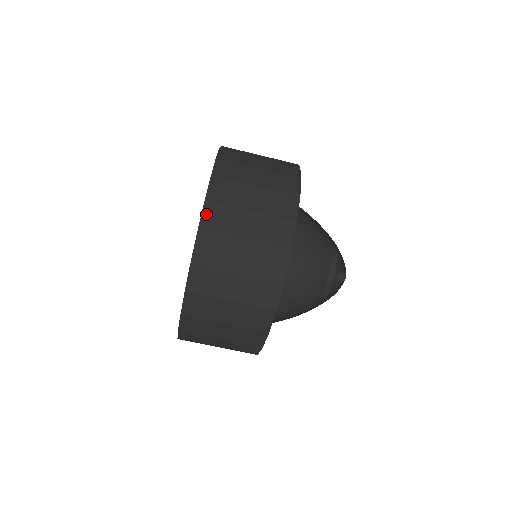
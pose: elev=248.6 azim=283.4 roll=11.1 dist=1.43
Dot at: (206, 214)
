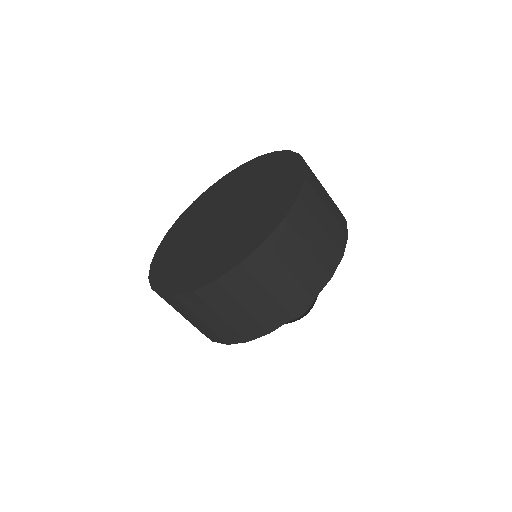
Dot at: (279, 231)
